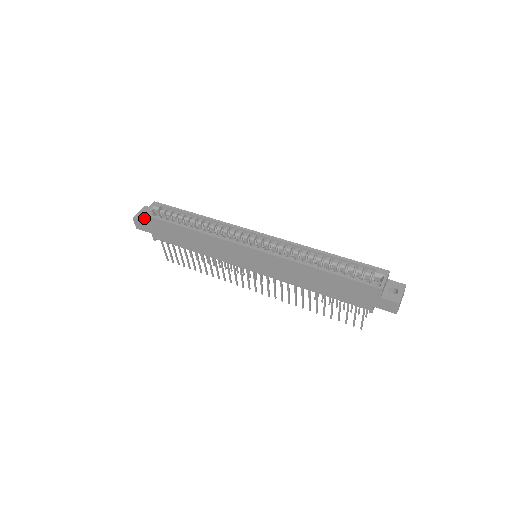
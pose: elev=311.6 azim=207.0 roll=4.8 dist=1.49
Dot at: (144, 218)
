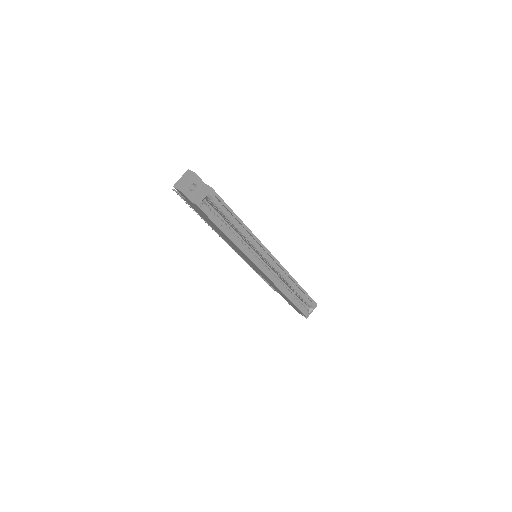
Dot at: (194, 204)
